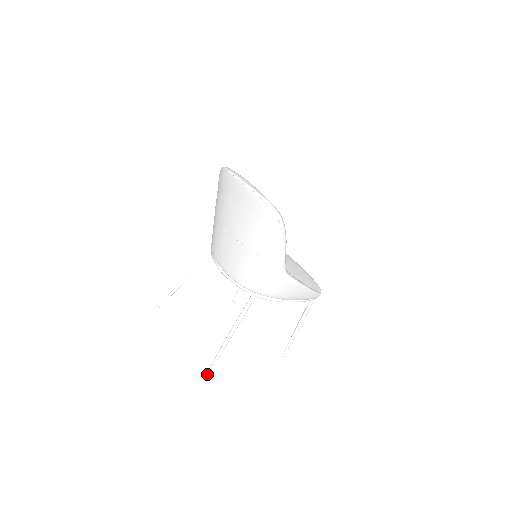
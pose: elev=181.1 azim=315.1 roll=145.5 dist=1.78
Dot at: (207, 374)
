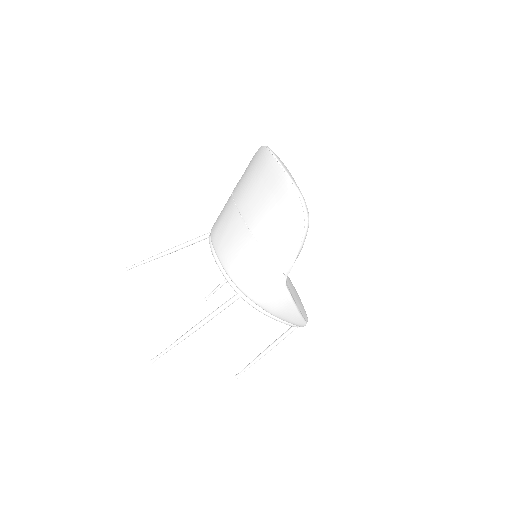
Dot at: (153, 360)
